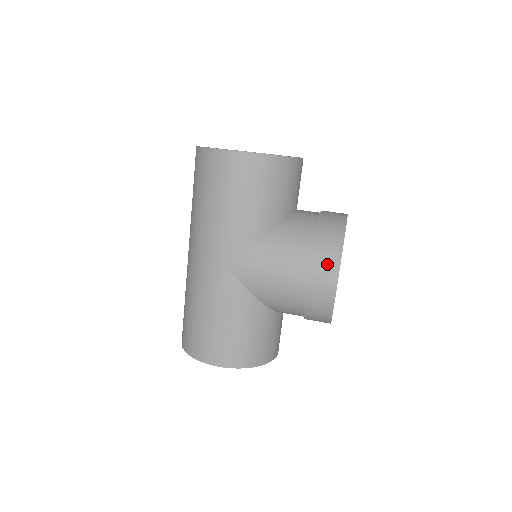
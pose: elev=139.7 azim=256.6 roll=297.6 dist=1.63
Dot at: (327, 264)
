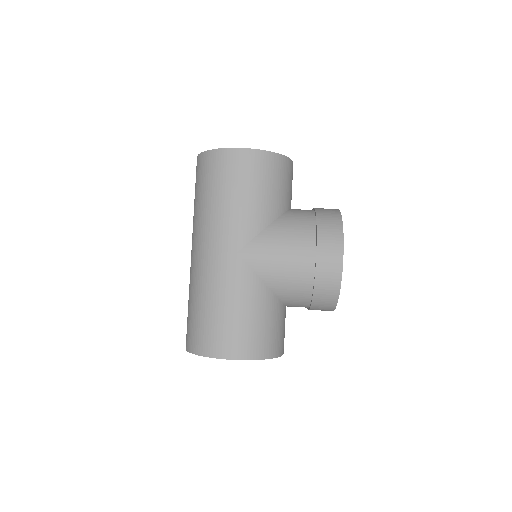
Dot at: (332, 242)
